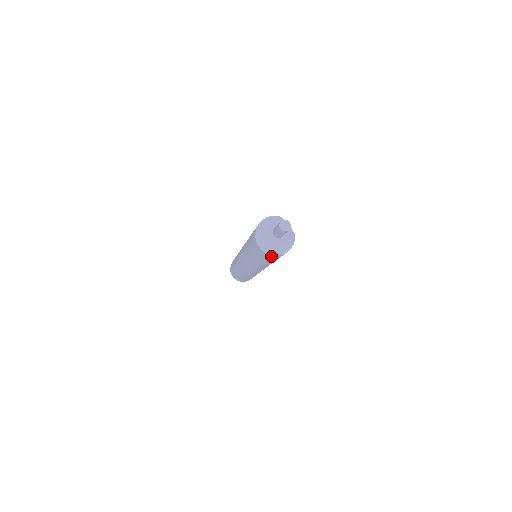
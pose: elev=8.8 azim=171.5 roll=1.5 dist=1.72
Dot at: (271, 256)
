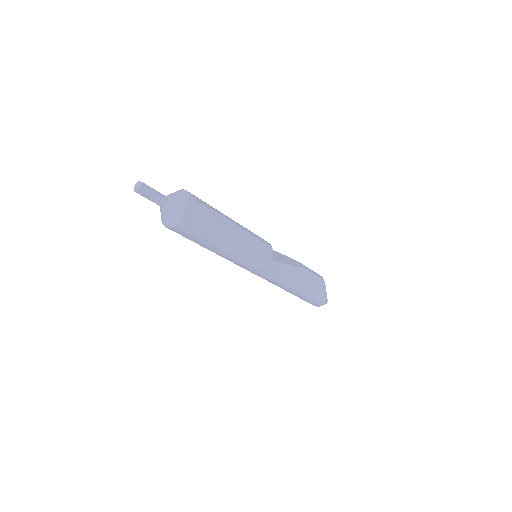
Dot at: occluded
